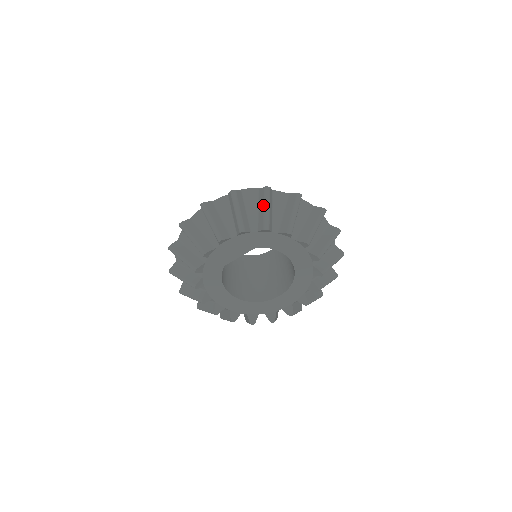
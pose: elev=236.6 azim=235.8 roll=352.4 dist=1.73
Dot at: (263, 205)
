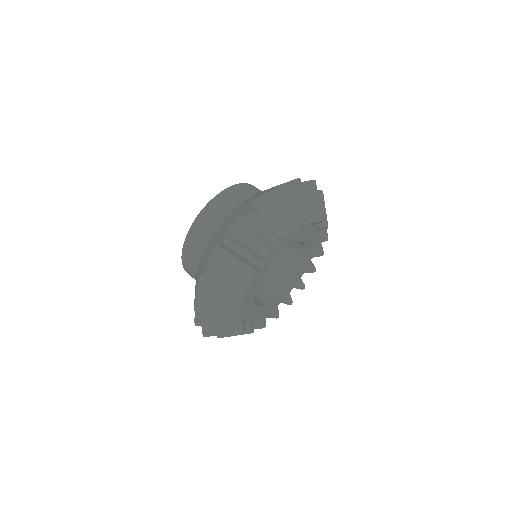
Dot at: (259, 228)
